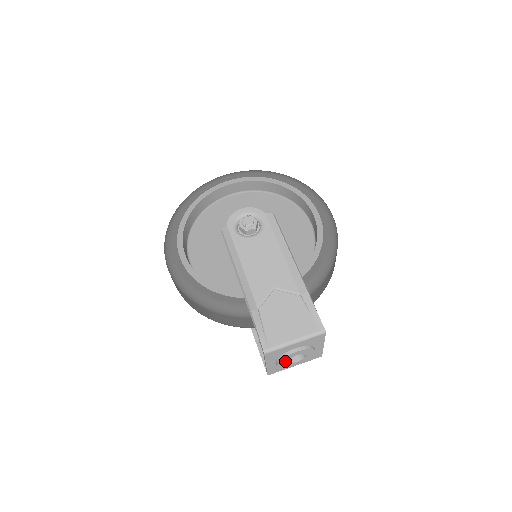
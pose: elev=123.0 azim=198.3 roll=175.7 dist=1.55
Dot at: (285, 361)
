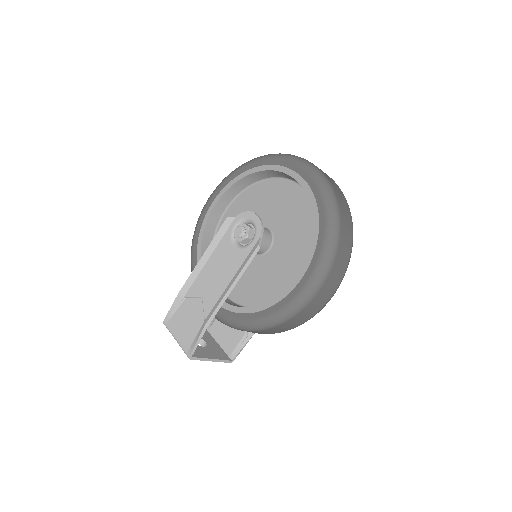
Dot at: occluded
